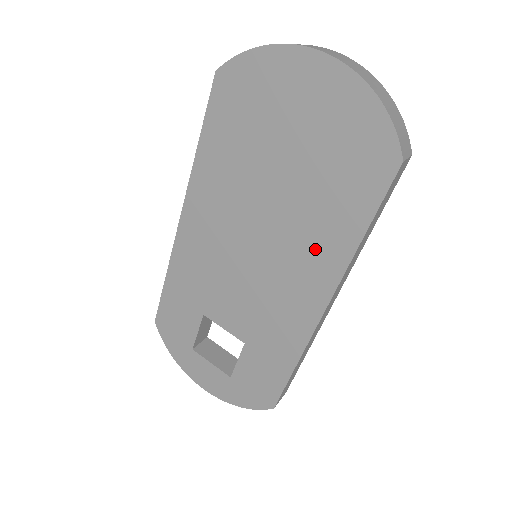
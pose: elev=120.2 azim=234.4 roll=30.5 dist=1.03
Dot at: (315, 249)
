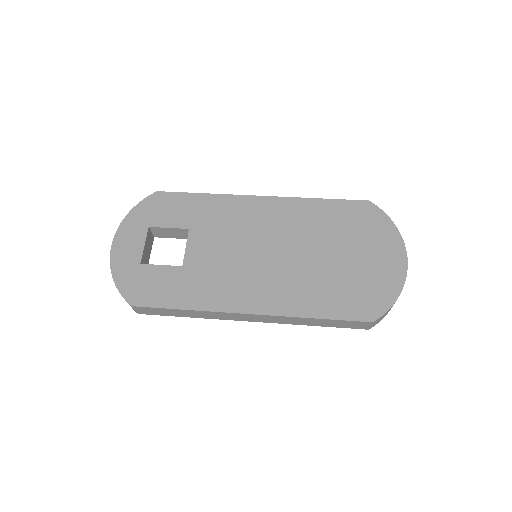
Dot at: (291, 292)
